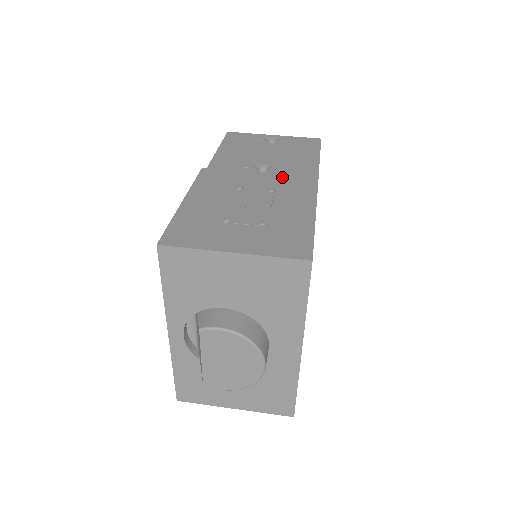
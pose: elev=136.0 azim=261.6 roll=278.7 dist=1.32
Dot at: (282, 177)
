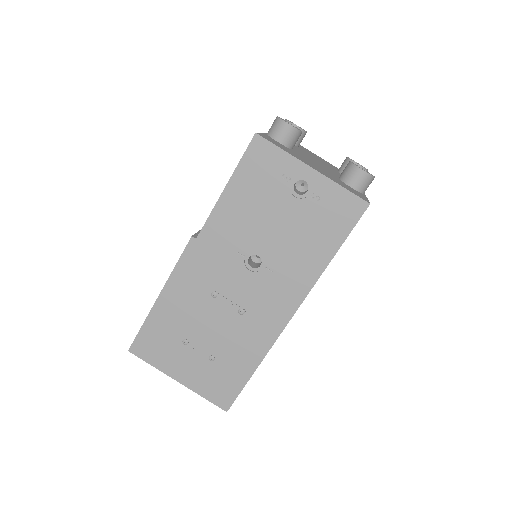
Dot at: (265, 289)
